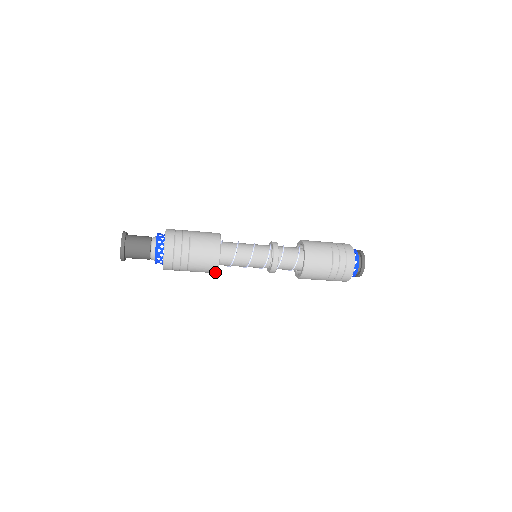
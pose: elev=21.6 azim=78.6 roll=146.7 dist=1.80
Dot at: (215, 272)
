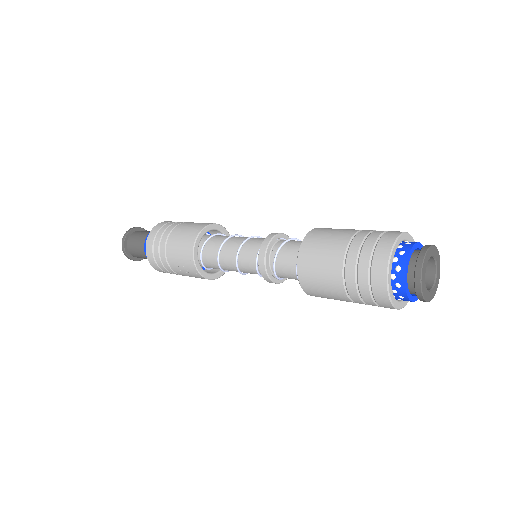
Dot at: (215, 278)
